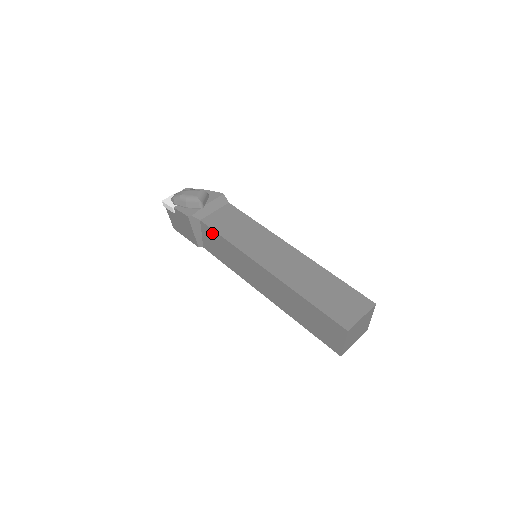
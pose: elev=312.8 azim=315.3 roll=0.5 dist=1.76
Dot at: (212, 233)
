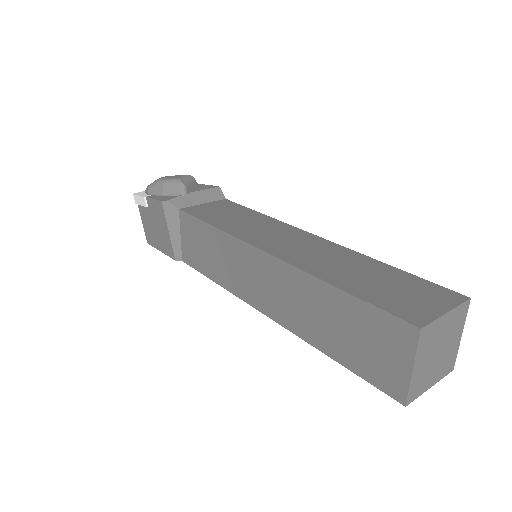
Dot at: (193, 224)
